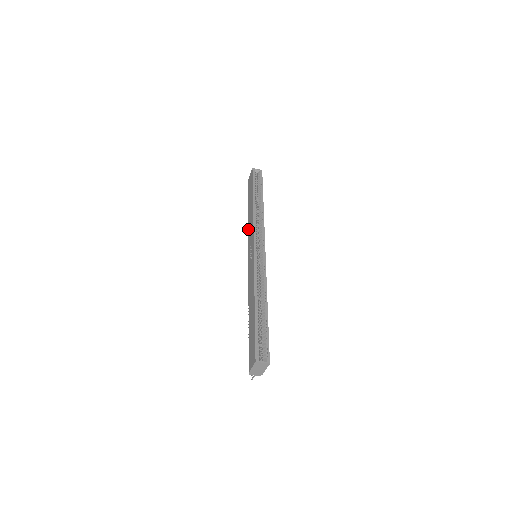
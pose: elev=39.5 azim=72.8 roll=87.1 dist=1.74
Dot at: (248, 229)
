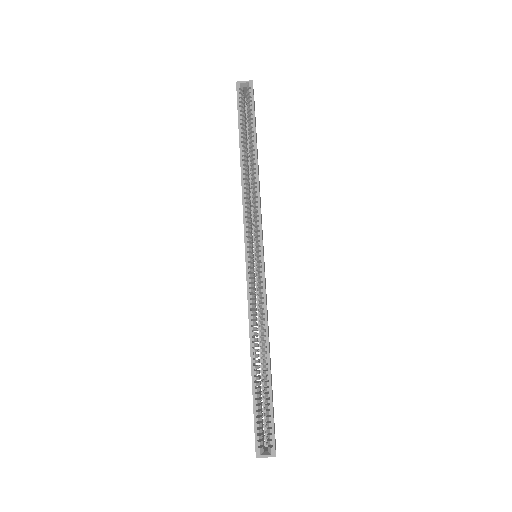
Dot at: occluded
